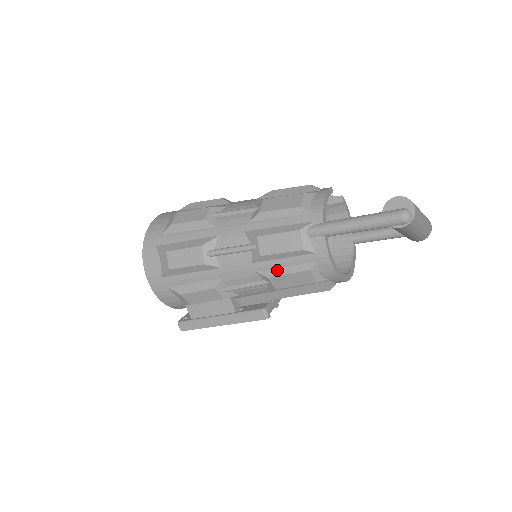
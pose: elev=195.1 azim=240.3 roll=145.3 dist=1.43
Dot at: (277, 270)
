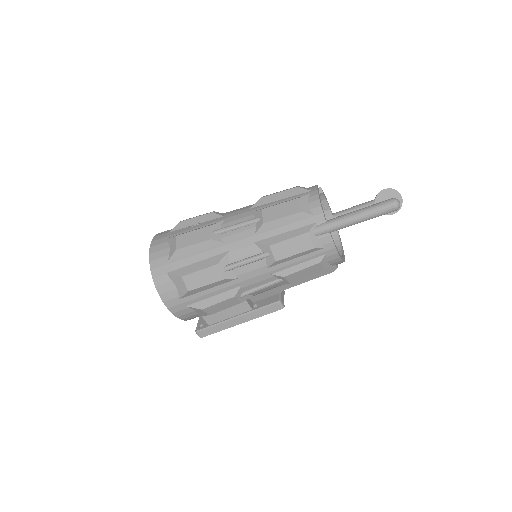
Dot at: (291, 269)
